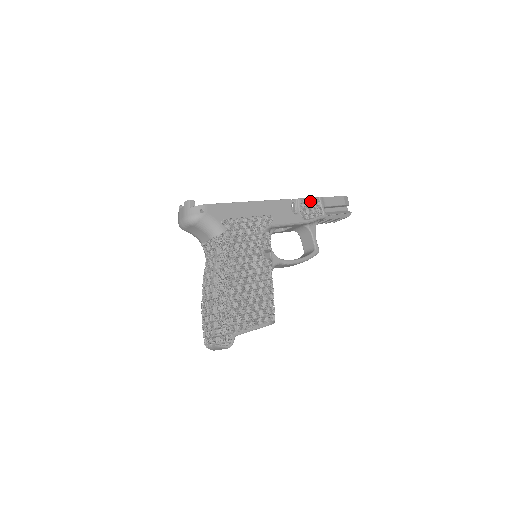
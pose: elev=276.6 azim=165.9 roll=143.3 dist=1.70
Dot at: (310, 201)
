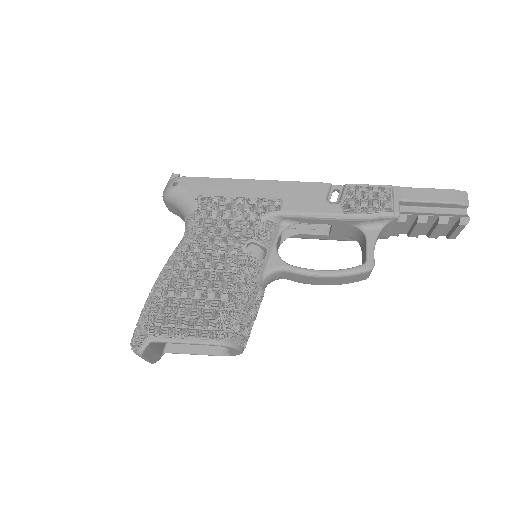
Dot at: (369, 189)
